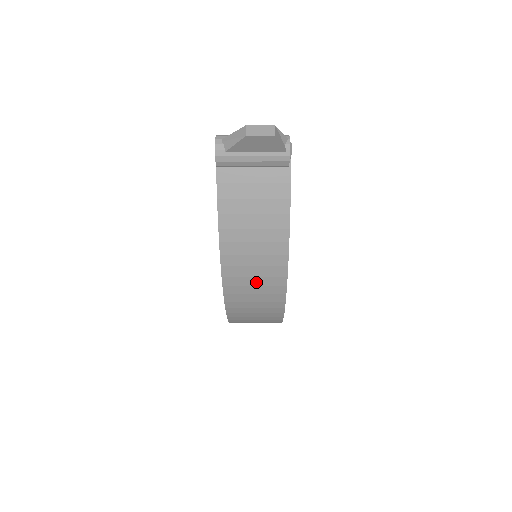
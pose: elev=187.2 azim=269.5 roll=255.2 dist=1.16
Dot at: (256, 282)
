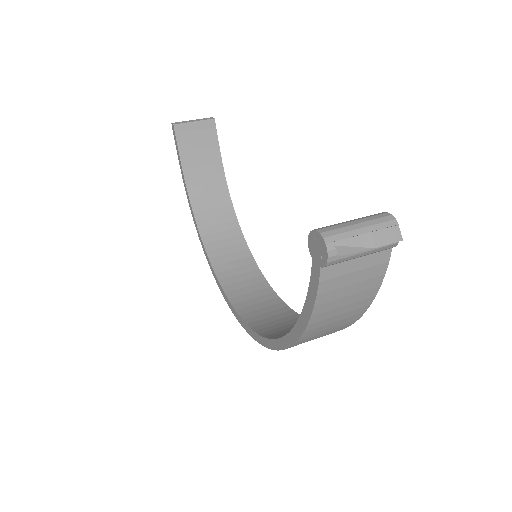
Dot at: (324, 334)
